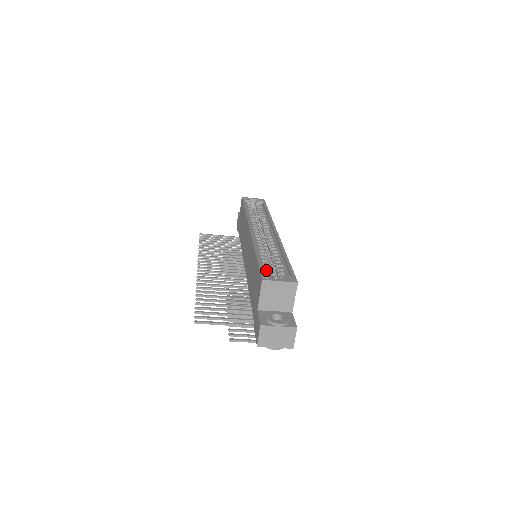
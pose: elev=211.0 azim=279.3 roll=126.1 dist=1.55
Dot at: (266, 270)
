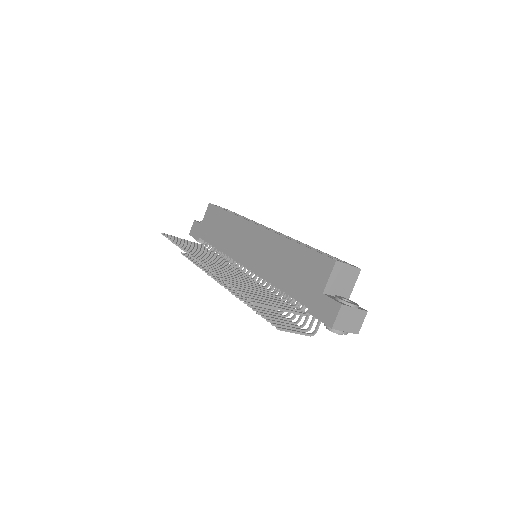
Dot at: occluded
